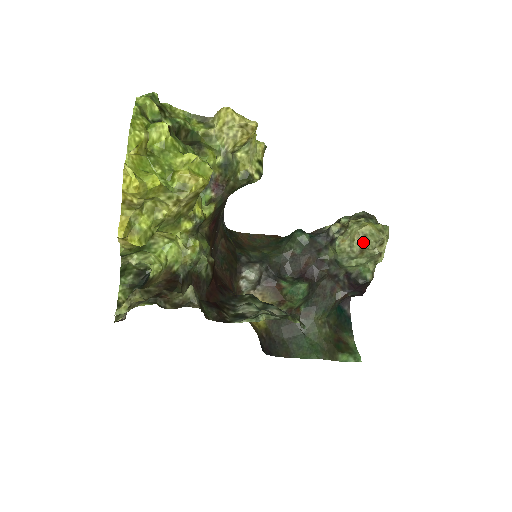
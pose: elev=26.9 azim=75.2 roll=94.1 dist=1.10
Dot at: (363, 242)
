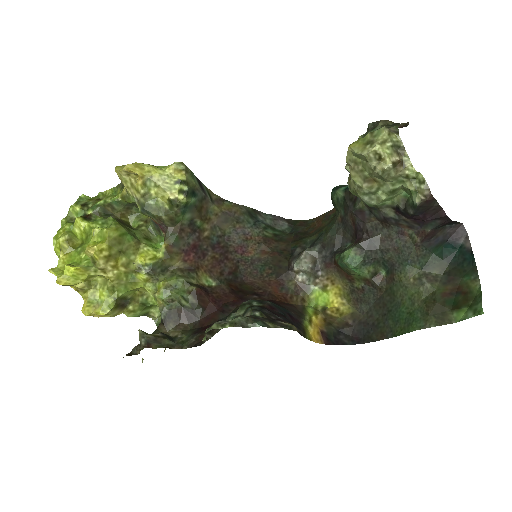
Dot at: (360, 170)
